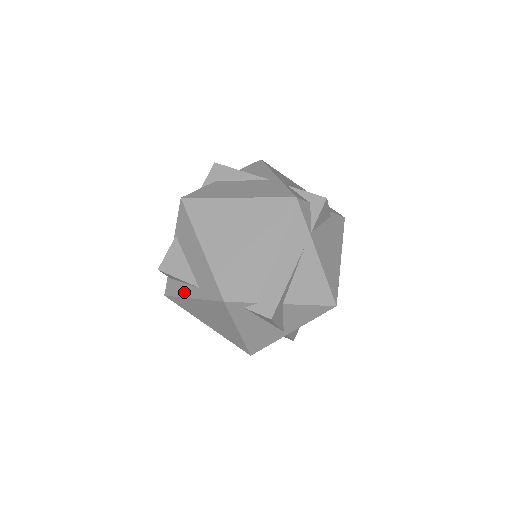
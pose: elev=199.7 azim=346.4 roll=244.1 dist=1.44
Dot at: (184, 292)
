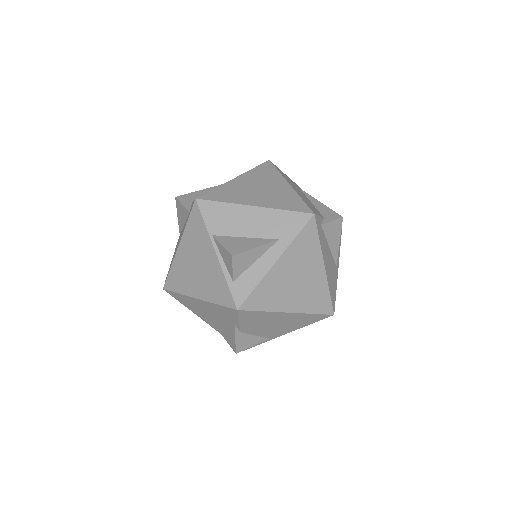
Dot at: (263, 268)
